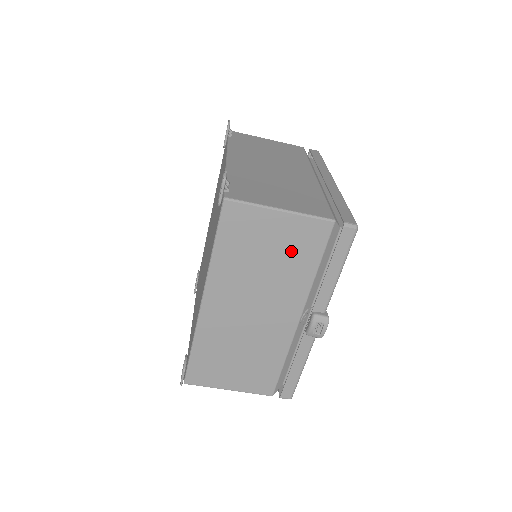
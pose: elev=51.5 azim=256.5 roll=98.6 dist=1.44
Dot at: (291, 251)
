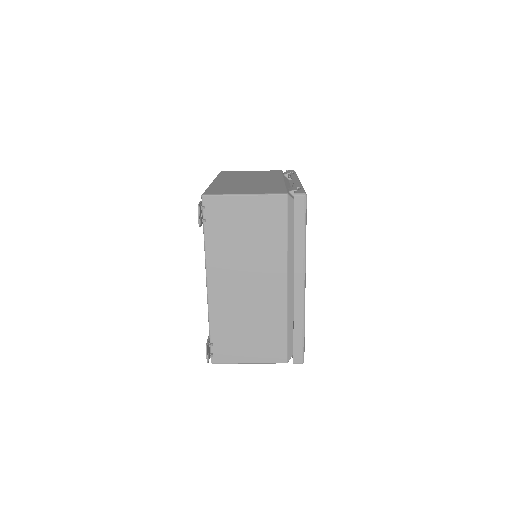
Dot at: occluded
